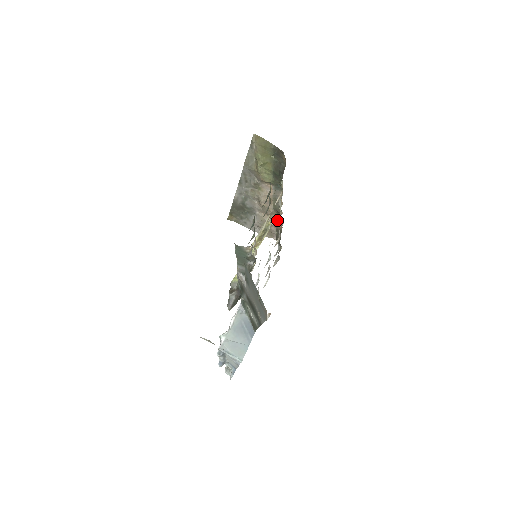
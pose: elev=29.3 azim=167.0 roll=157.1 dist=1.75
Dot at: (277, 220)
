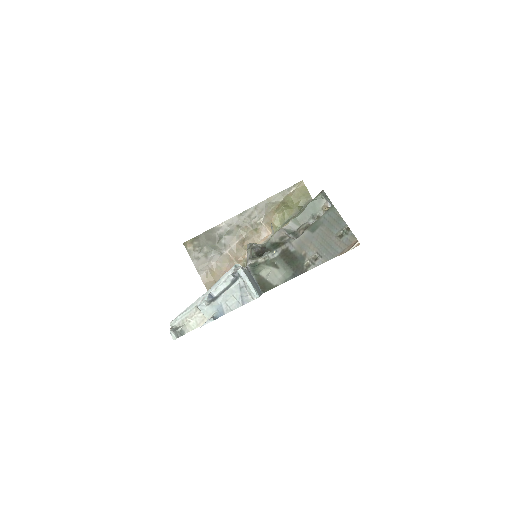
Dot at: occluded
